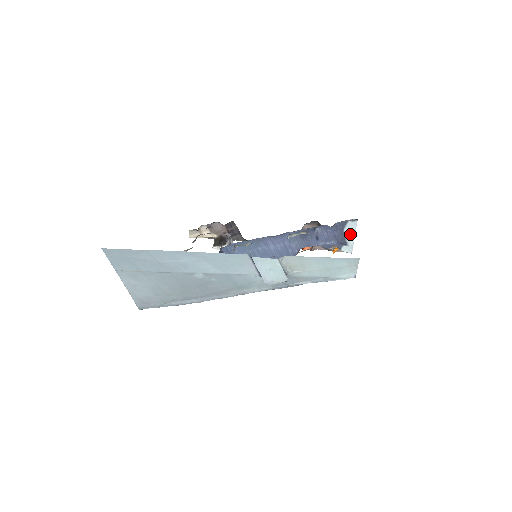
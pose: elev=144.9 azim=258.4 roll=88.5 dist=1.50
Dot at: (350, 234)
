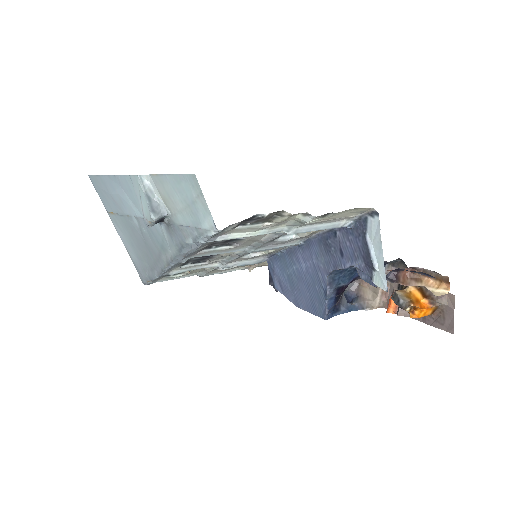
Dot at: (376, 246)
